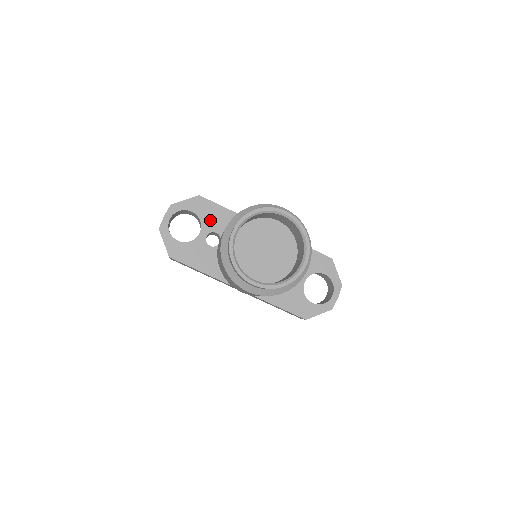
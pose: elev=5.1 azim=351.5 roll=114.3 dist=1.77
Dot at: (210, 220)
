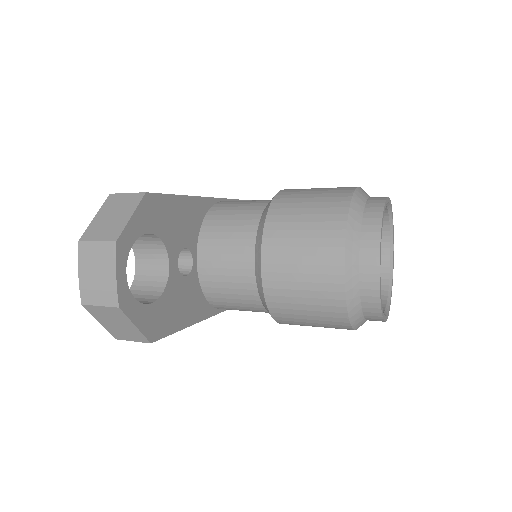
Dot at: (173, 231)
